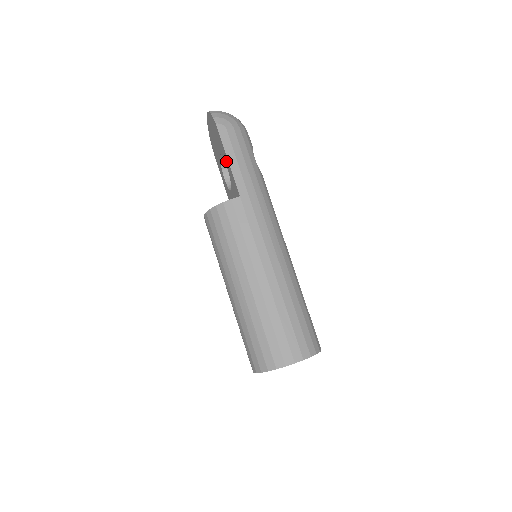
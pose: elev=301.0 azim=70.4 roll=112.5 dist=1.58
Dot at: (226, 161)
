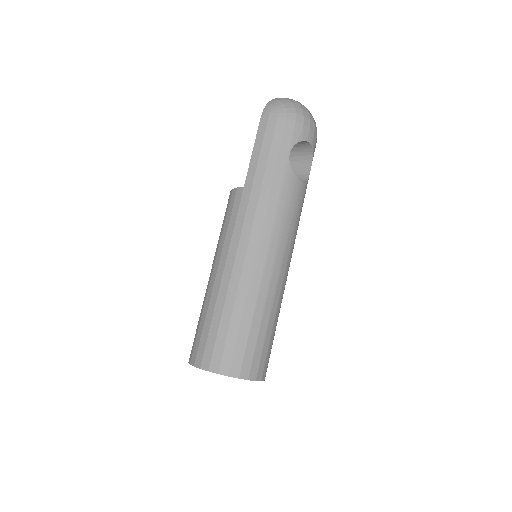
Dot at: occluded
